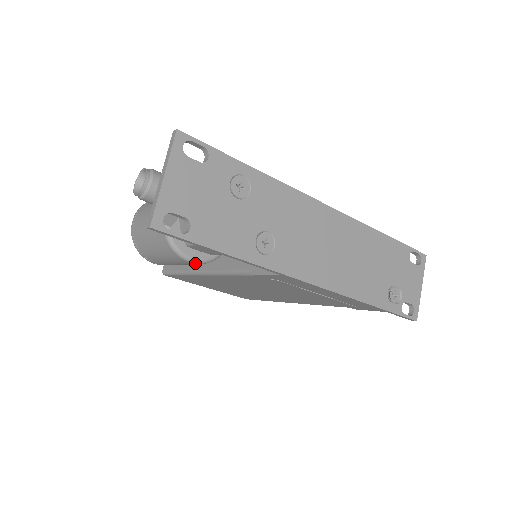
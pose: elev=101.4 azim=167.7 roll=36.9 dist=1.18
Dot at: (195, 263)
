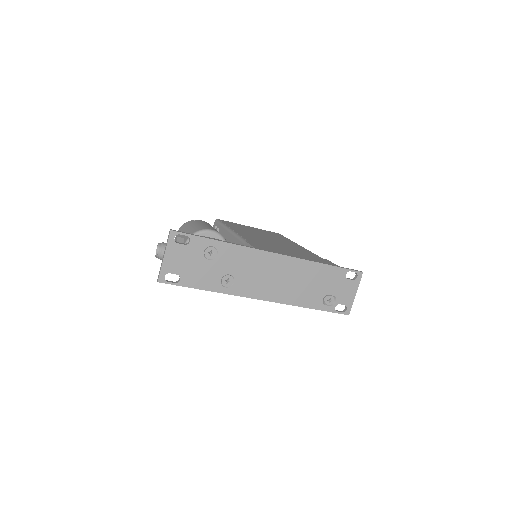
Dot at: occluded
